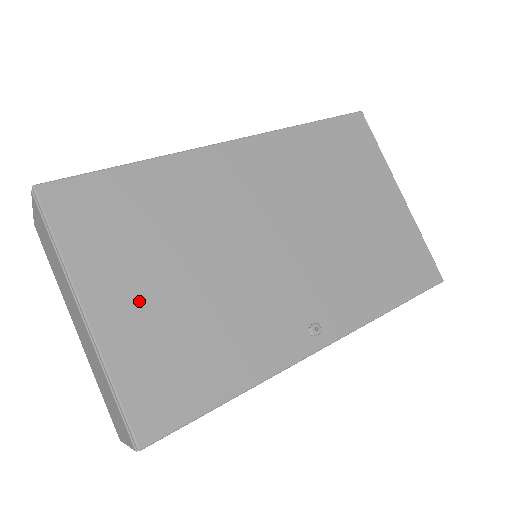
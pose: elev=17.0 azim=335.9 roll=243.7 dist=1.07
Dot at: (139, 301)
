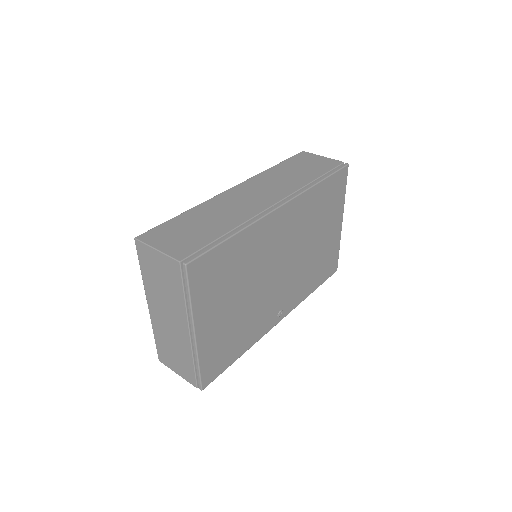
Dot at: (218, 320)
